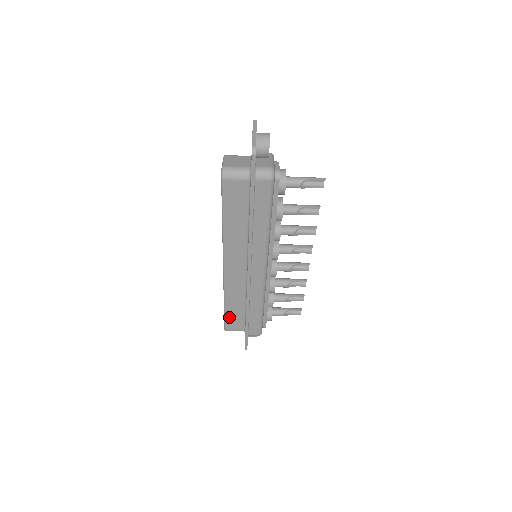
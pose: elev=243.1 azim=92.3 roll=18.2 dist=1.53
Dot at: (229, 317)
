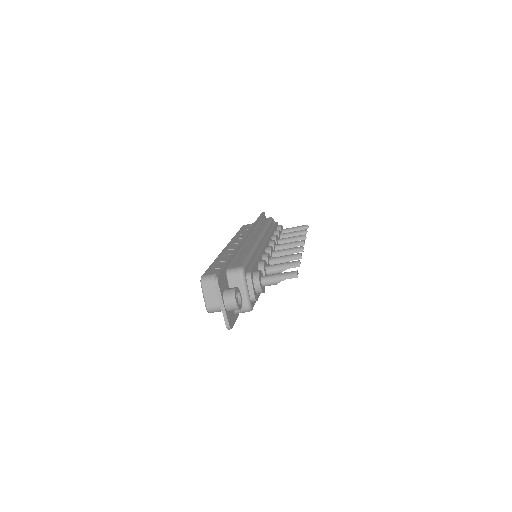
Dot at: occluded
